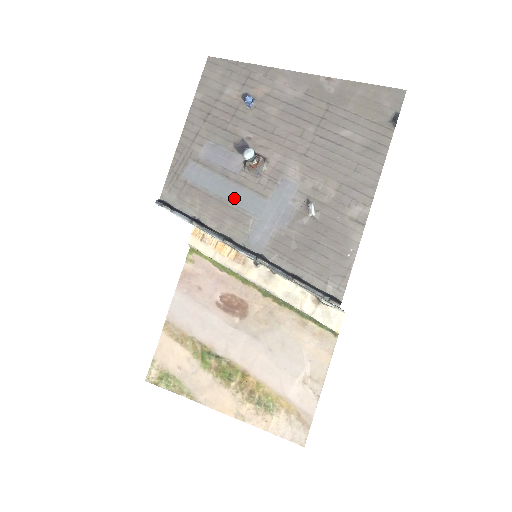
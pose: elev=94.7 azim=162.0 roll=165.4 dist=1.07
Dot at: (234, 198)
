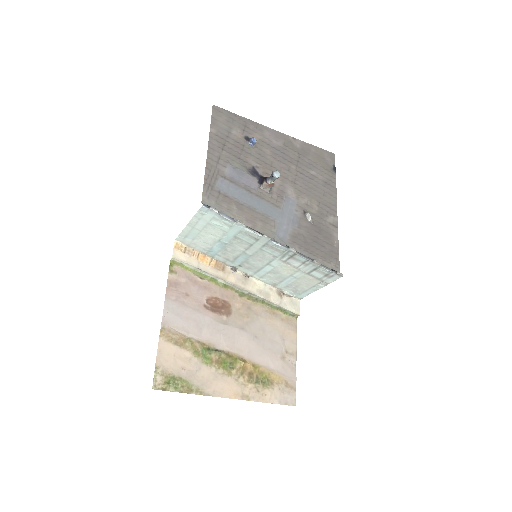
Dot at: (258, 206)
